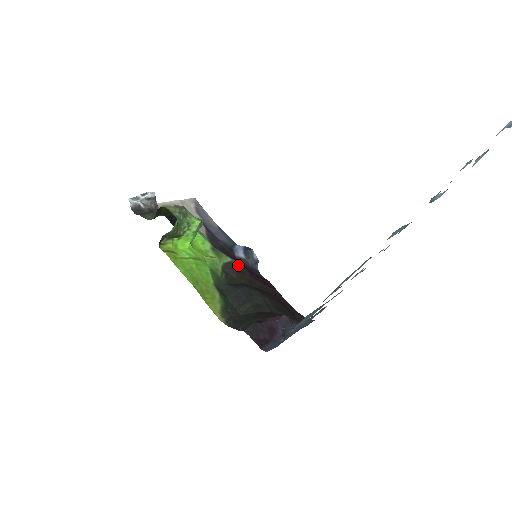
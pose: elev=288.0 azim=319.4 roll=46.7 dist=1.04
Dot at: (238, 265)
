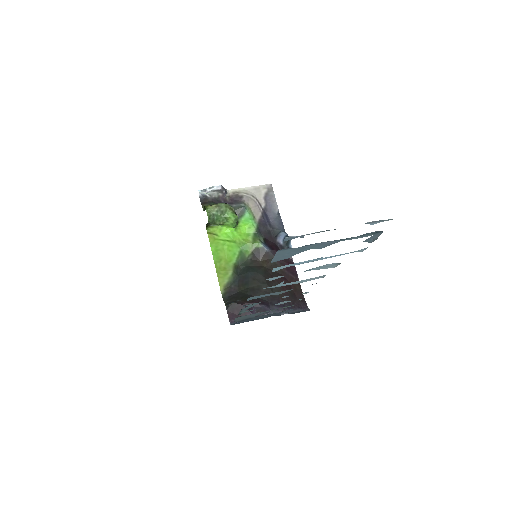
Dot at: (267, 251)
